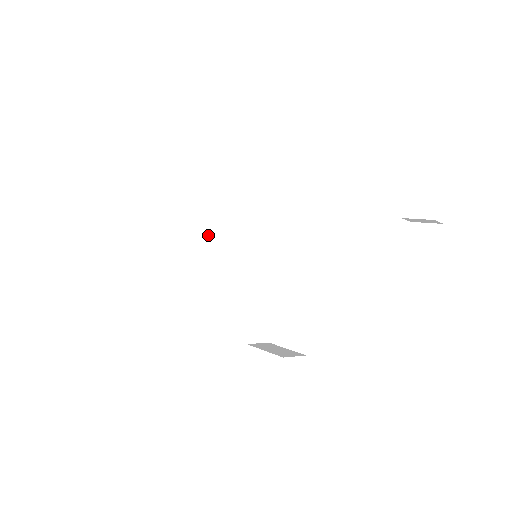
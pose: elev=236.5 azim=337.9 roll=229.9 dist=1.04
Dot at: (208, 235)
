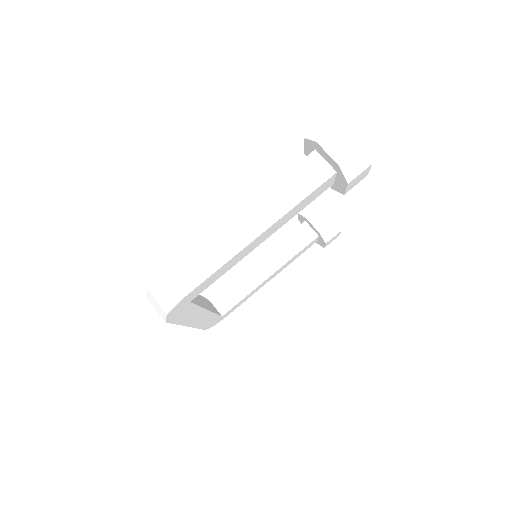
Dot at: (203, 301)
